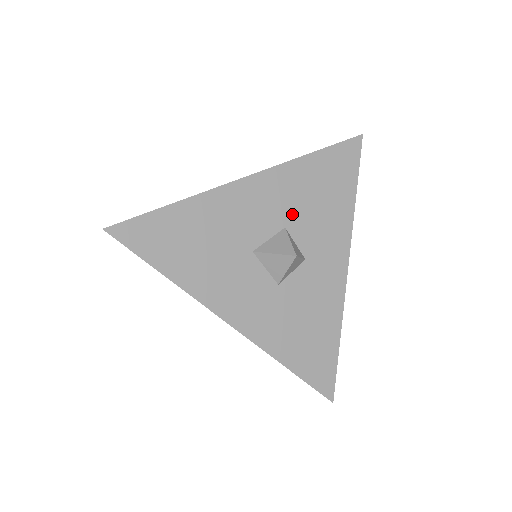
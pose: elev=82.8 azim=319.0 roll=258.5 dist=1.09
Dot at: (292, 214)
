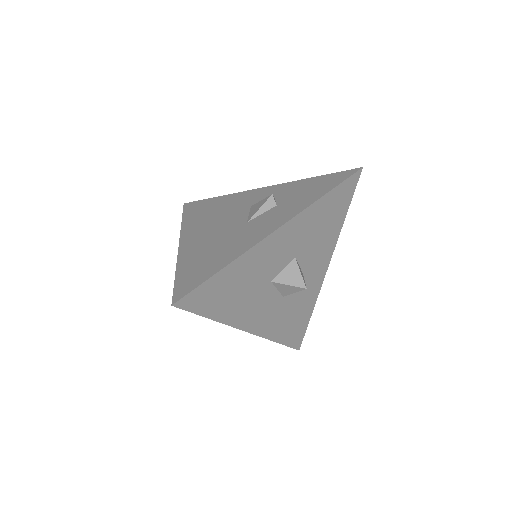
Dot at: (302, 246)
